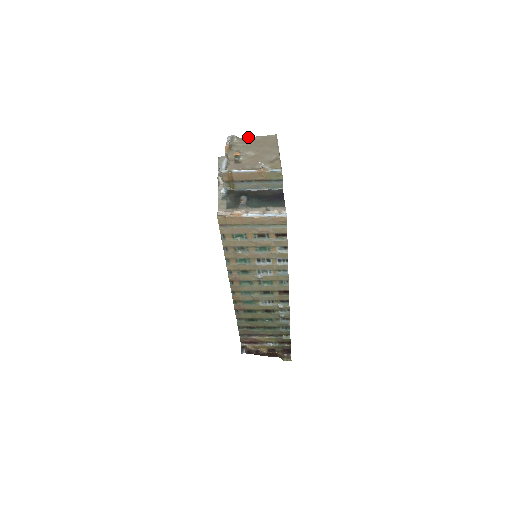
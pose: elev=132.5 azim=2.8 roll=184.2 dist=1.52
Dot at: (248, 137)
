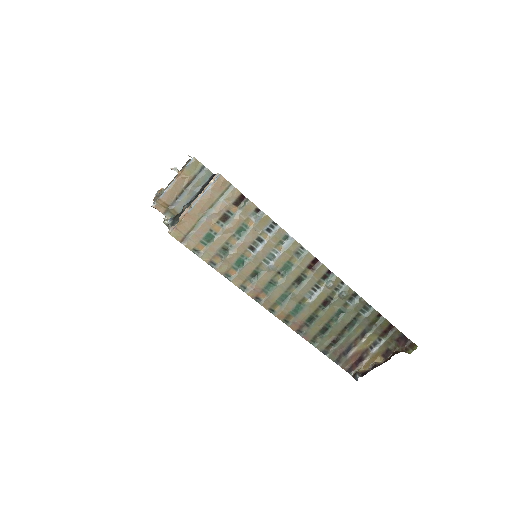
Dot at: (170, 182)
